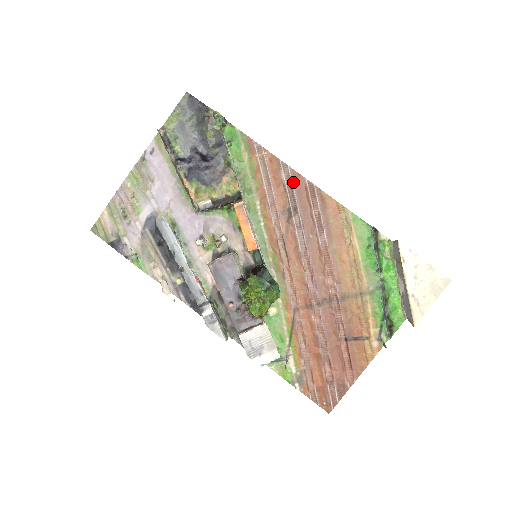
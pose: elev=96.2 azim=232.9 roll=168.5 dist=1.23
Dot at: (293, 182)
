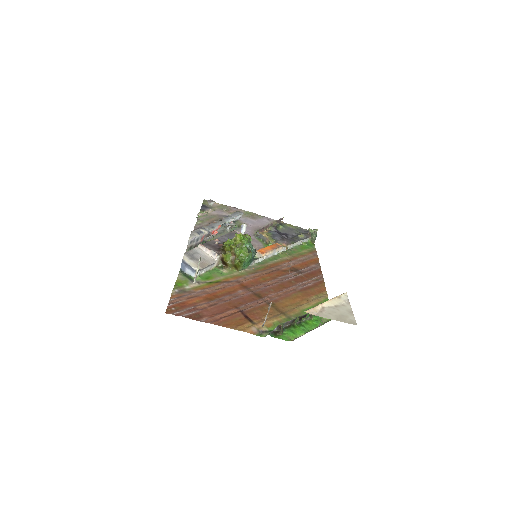
Dot at: (314, 270)
